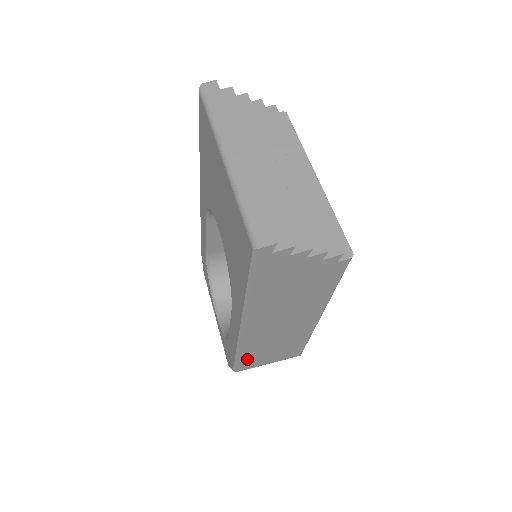
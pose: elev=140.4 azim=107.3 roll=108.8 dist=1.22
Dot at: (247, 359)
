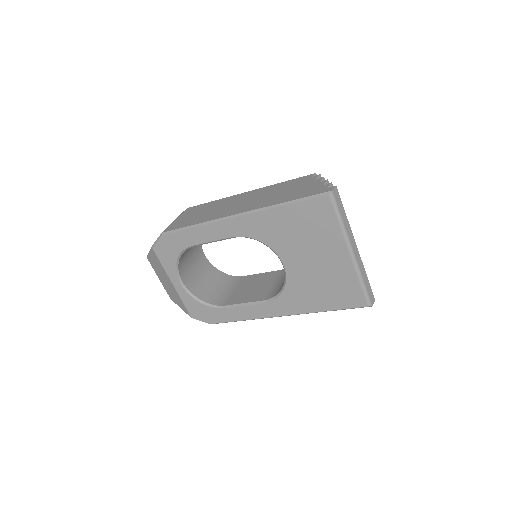
Dot at: occluded
